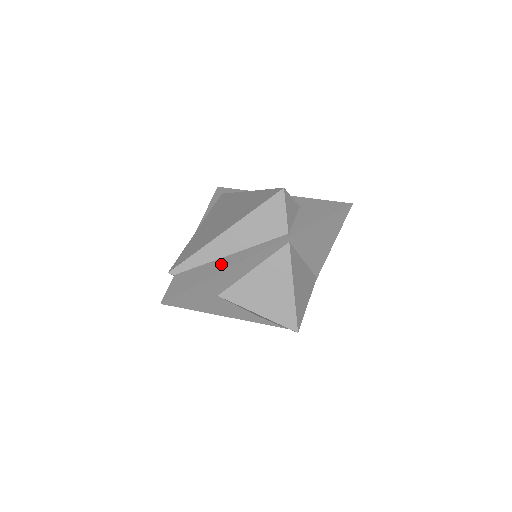
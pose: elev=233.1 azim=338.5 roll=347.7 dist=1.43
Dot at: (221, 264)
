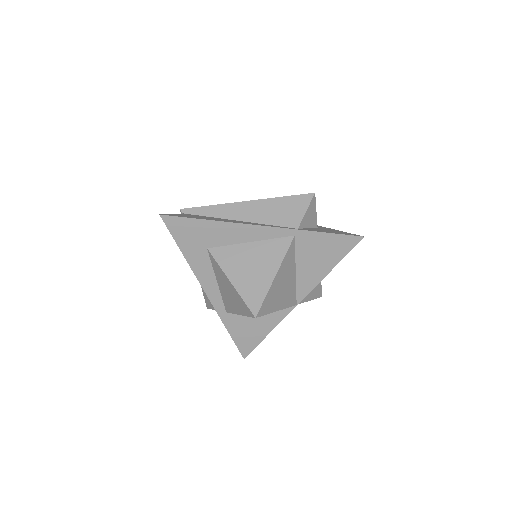
Dot at: (228, 220)
